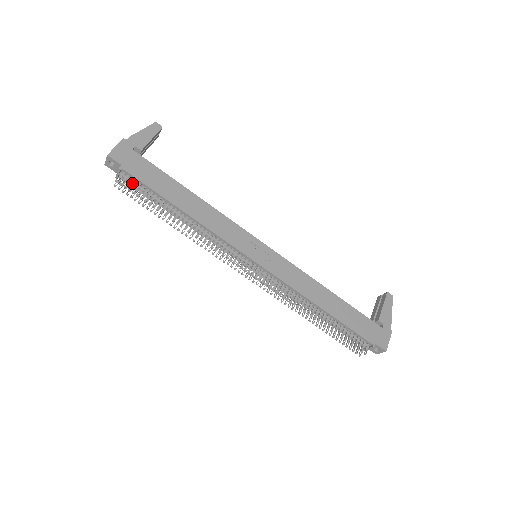
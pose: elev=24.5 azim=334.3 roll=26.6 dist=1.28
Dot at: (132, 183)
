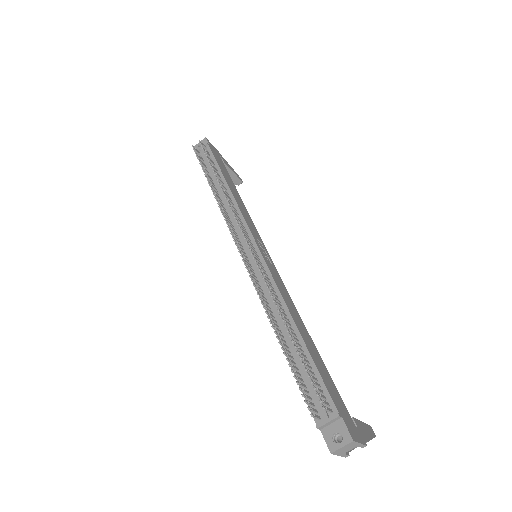
Dot at: (207, 152)
